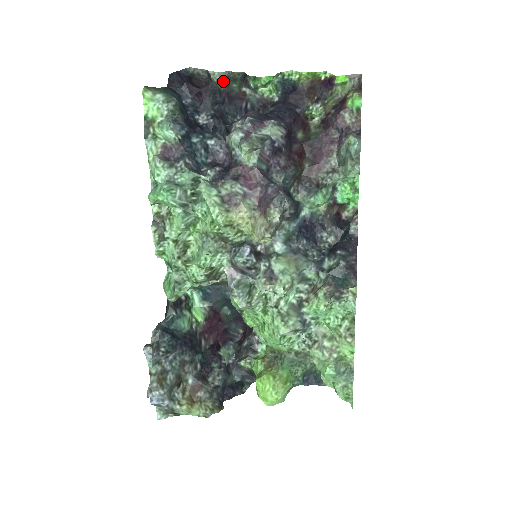
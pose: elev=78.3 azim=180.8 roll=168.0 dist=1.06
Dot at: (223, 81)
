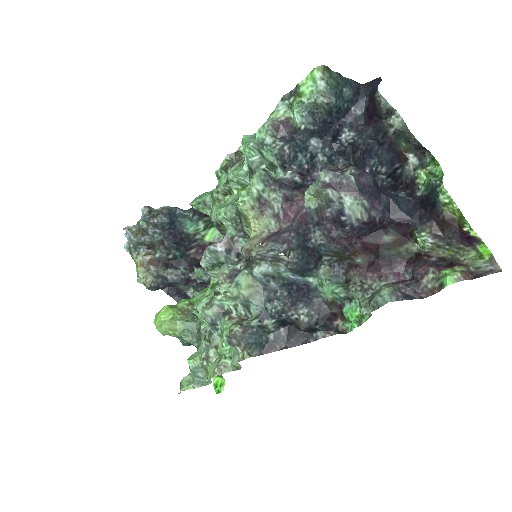
Dot at: (396, 130)
